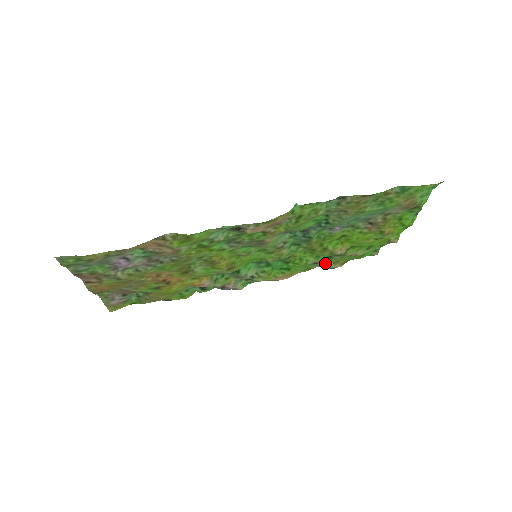
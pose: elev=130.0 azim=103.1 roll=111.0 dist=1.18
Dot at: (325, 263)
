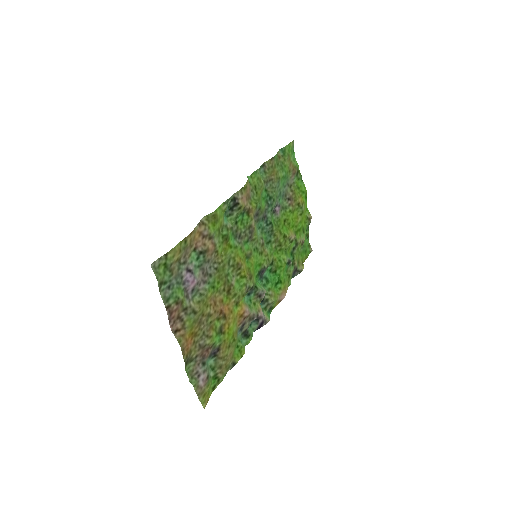
Dot at: (294, 263)
